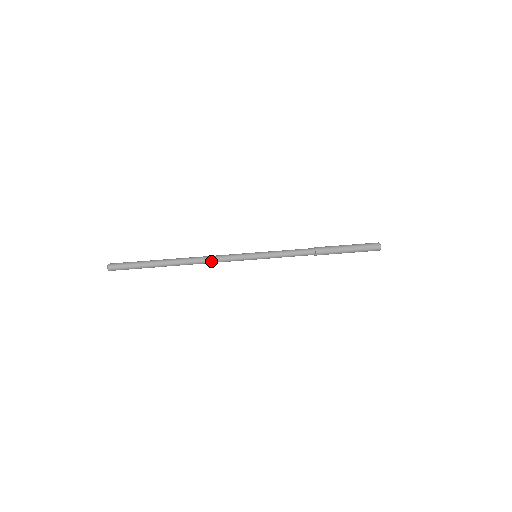
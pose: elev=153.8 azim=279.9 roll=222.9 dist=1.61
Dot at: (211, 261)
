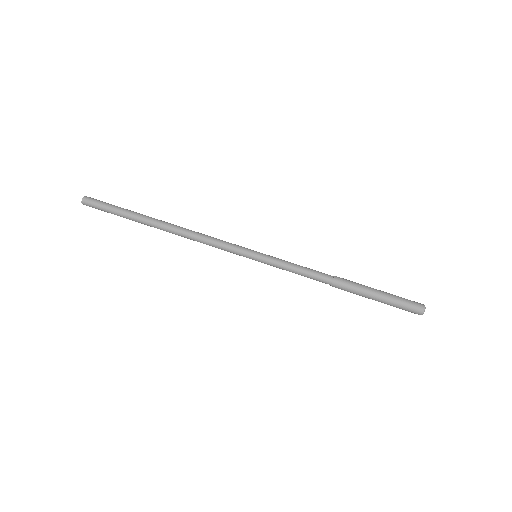
Dot at: (200, 241)
